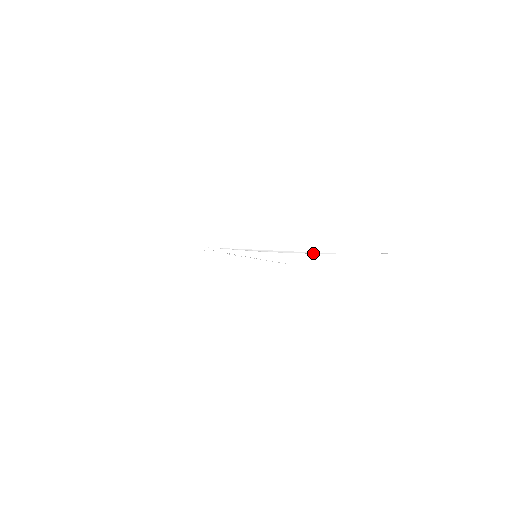
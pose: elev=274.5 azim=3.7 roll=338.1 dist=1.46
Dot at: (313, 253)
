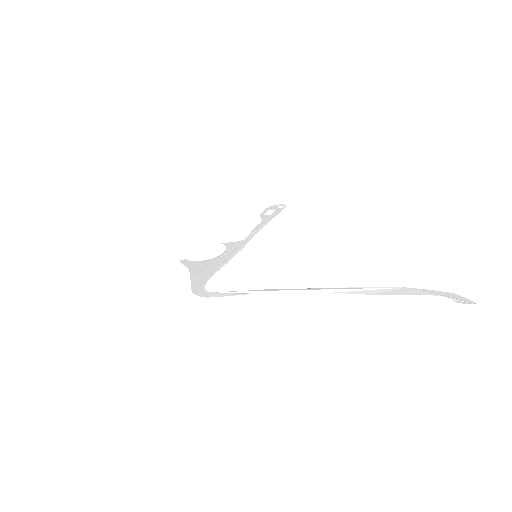
Dot at: (357, 291)
